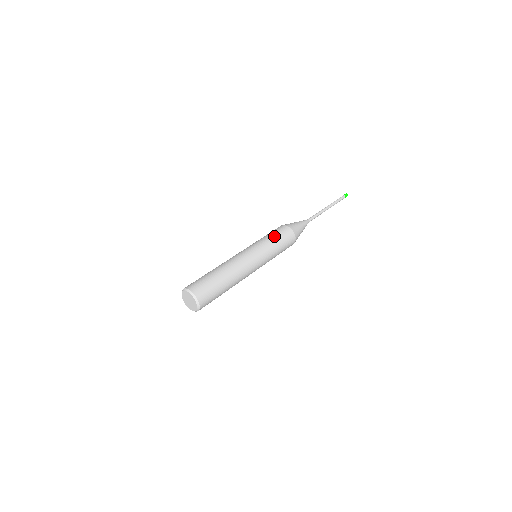
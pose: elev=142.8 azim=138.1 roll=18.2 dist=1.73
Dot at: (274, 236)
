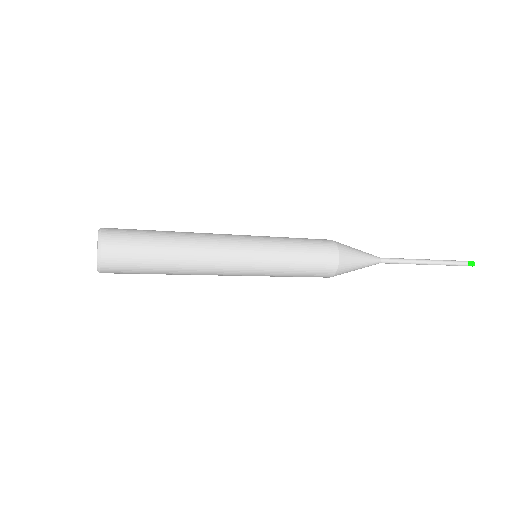
Dot at: (300, 240)
